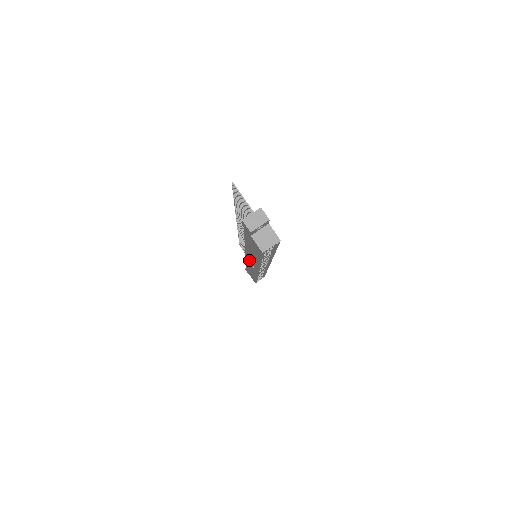
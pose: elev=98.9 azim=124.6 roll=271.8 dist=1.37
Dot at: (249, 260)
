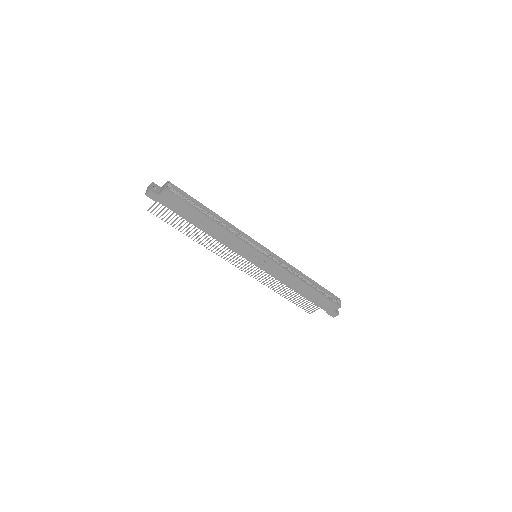
Dot at: (252, 259)
